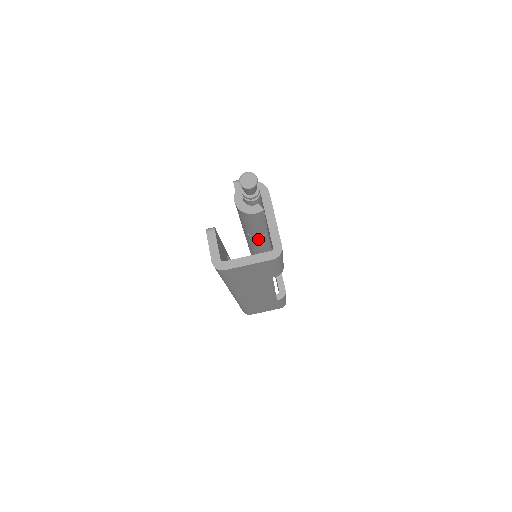
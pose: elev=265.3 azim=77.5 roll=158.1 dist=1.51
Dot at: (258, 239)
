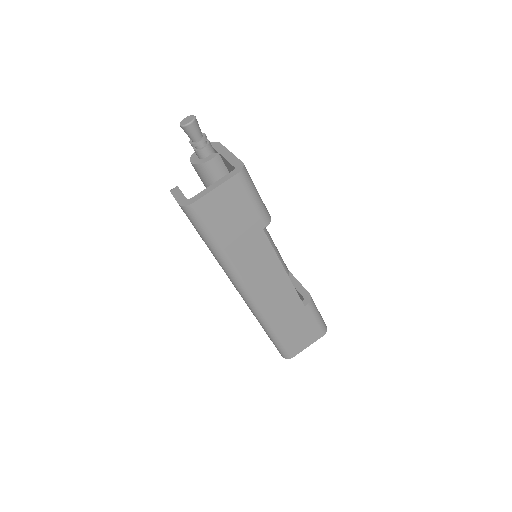
Dot at: occluded
